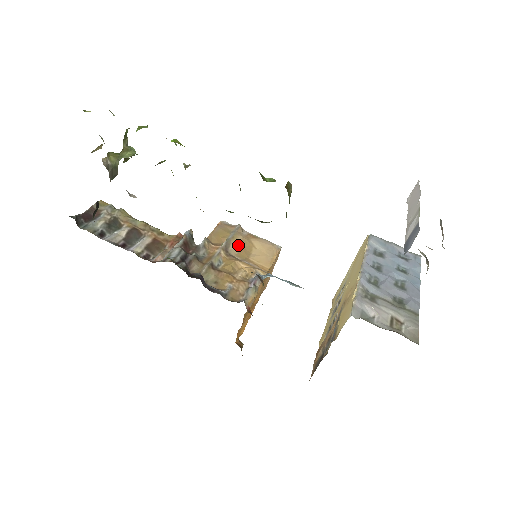
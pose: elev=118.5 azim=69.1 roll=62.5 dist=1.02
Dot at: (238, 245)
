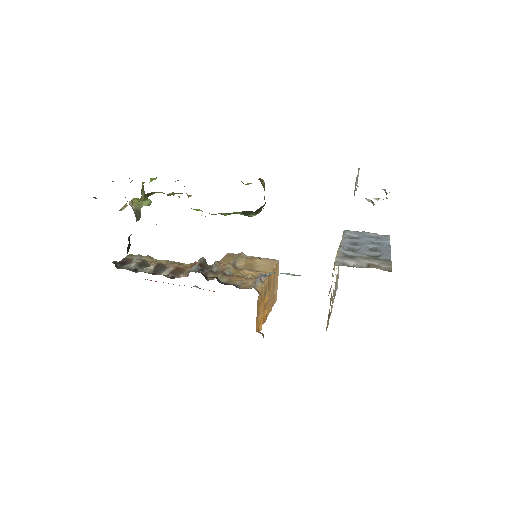
Dot at: (243, 263)
